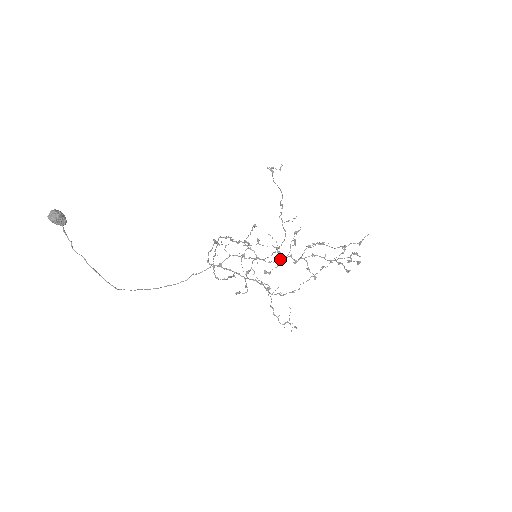
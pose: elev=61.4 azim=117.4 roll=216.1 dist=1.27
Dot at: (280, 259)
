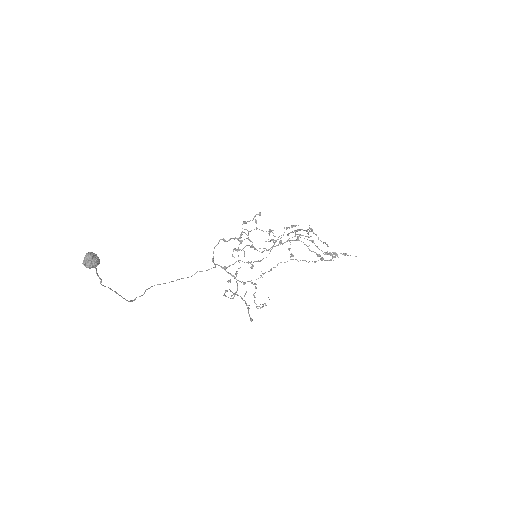
Dot at: (271, 247)
